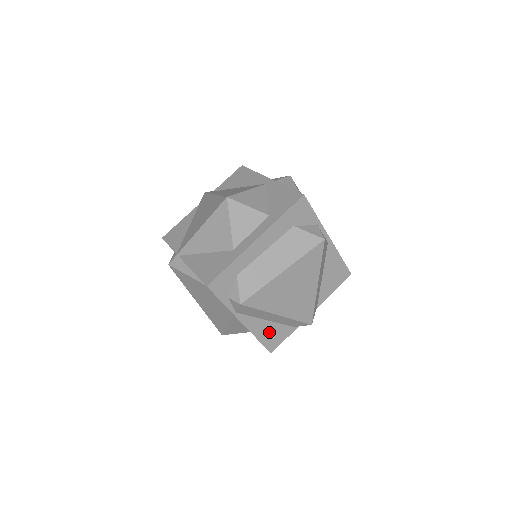
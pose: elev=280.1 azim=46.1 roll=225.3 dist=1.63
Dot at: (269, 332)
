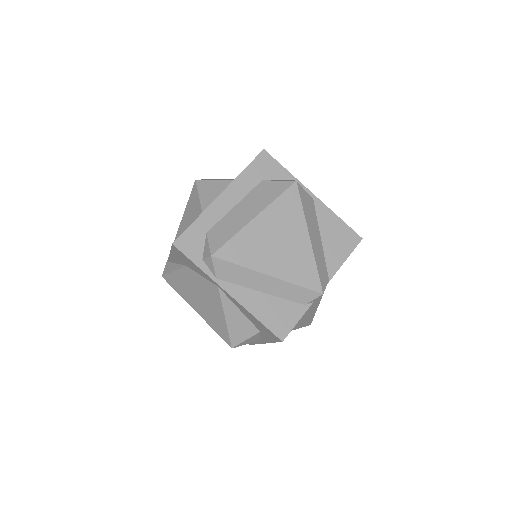
Dot at: (270, 310)
